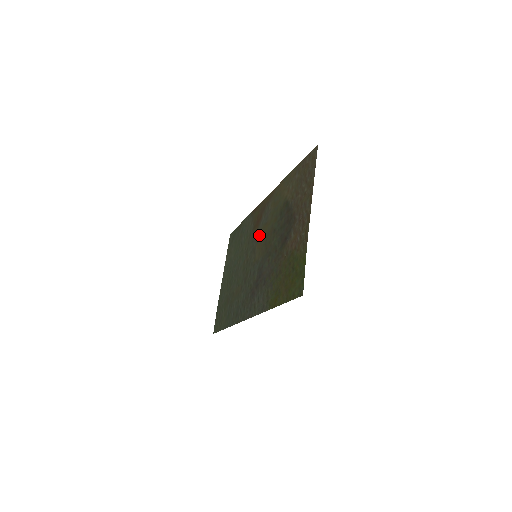
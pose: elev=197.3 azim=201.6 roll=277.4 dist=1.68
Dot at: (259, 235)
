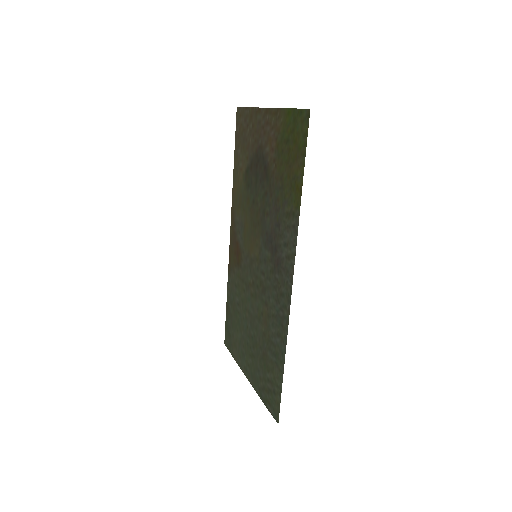
Dot at: (246, 246)
